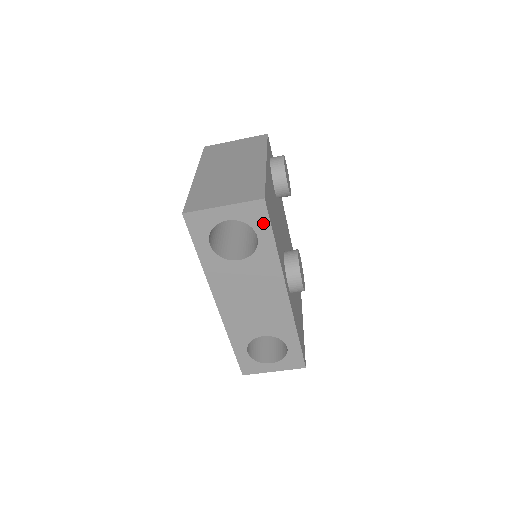
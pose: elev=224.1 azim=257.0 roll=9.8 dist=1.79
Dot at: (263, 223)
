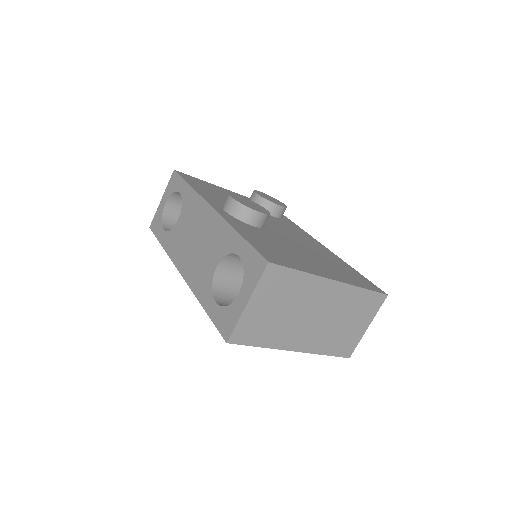
Dot at: (179, 182)
